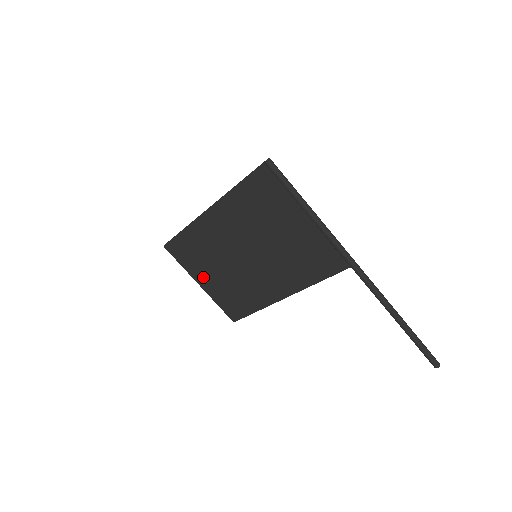
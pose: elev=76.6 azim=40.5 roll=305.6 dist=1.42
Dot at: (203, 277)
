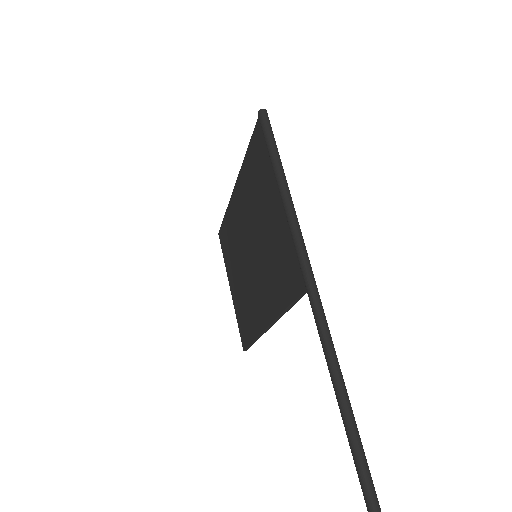
Dot at: (232, 279)
